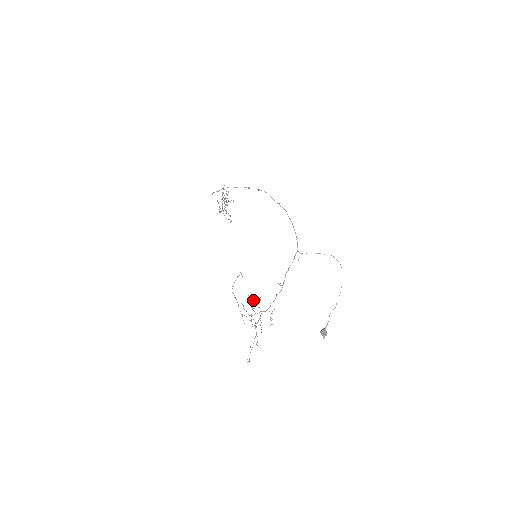
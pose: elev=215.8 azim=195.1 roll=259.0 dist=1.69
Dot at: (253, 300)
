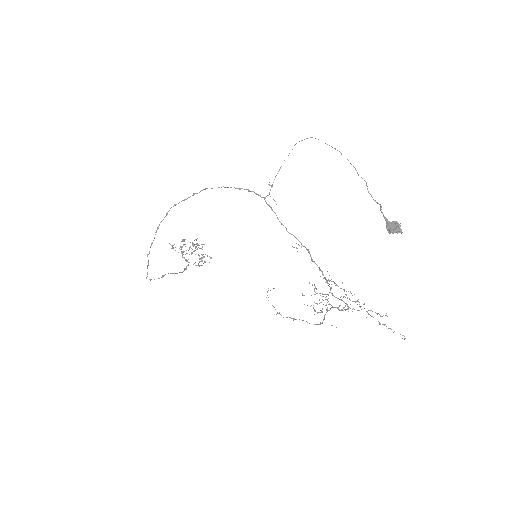
Dot at: occluded
